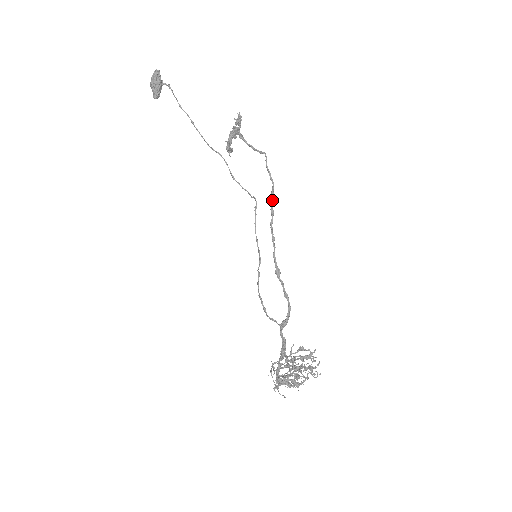
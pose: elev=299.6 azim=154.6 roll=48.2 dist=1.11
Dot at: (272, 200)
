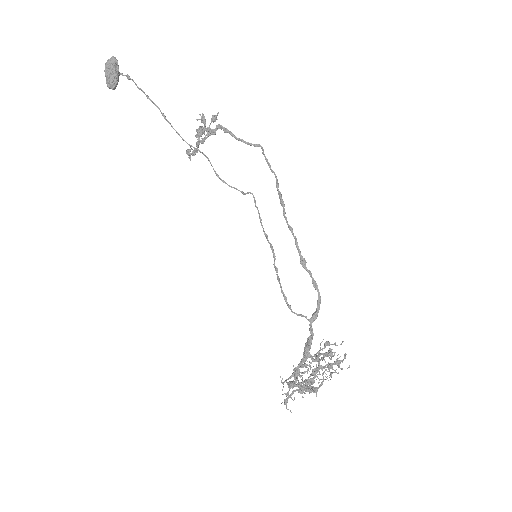
Dot at: (279, 191)
